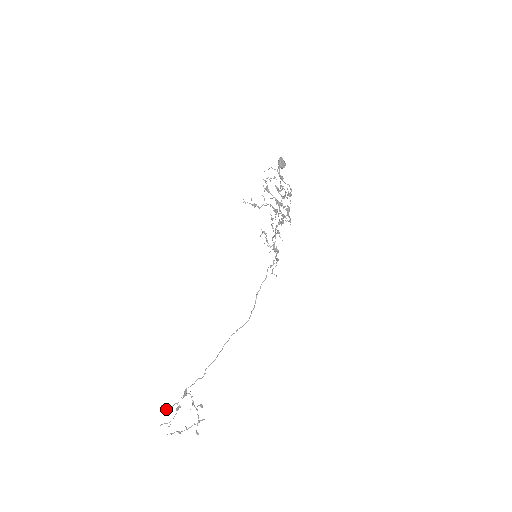
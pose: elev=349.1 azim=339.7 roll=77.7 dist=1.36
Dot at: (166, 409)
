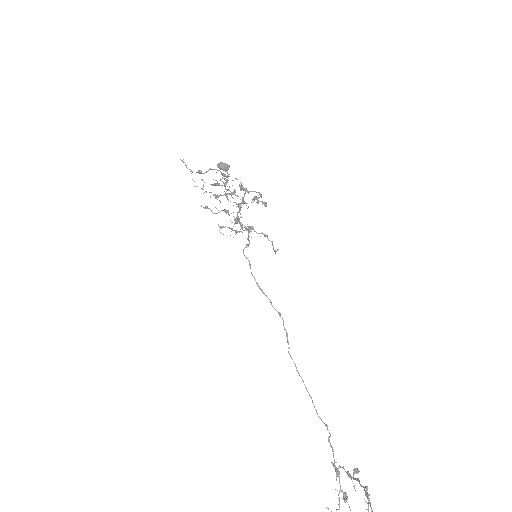
Dot at: (337, 509)
